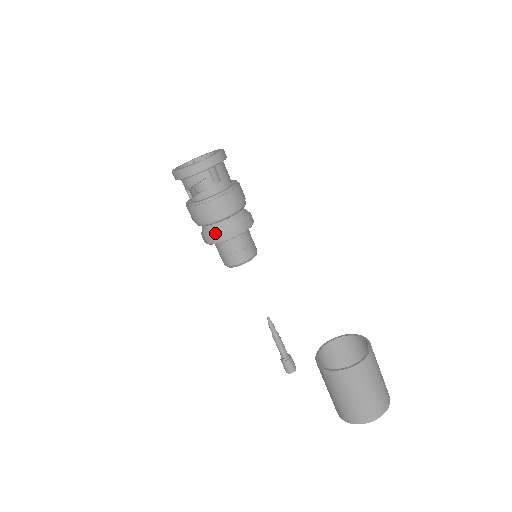
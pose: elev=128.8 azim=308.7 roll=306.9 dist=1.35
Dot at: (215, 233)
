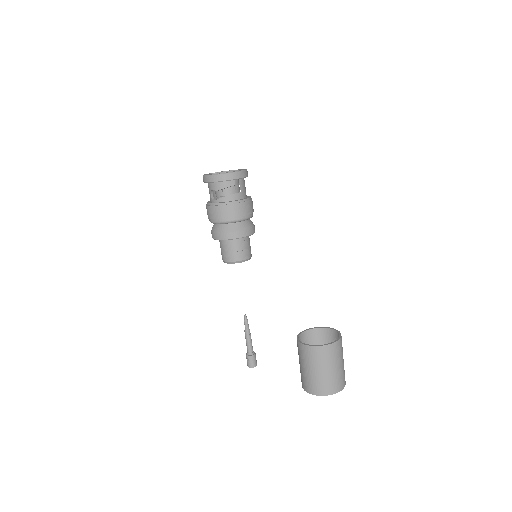
Dot at: (228, 231)
